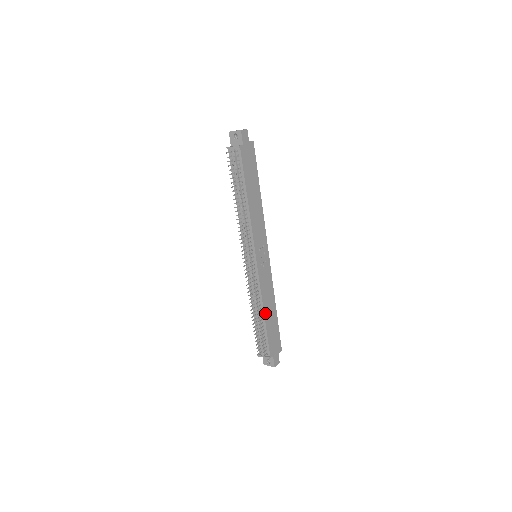
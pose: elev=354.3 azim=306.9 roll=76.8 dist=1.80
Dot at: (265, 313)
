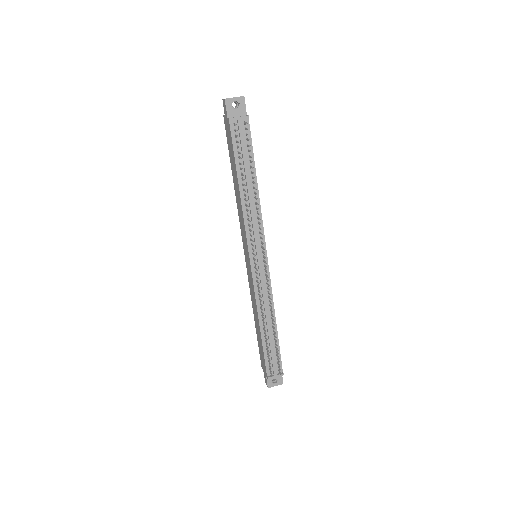
Dot at: (275, 322)
